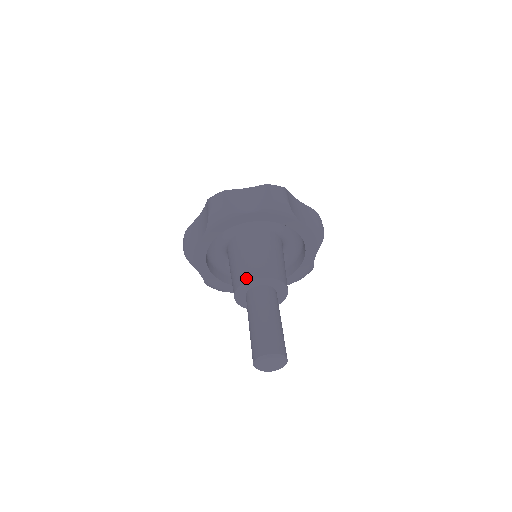
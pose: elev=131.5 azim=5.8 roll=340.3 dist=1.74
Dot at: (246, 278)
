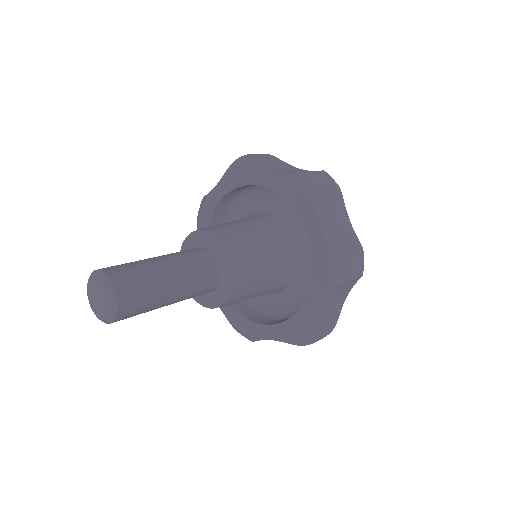
Dot at: (201, 229)
